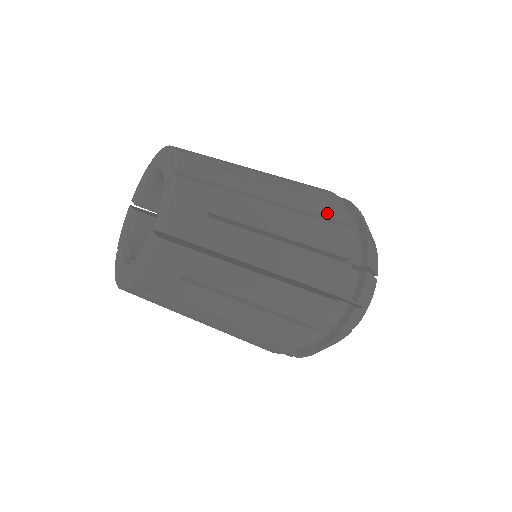
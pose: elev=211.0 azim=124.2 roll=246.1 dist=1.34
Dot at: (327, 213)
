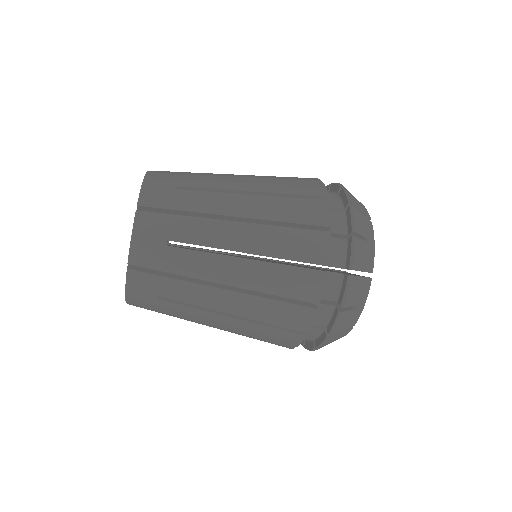
Dot at: (293, 178)
